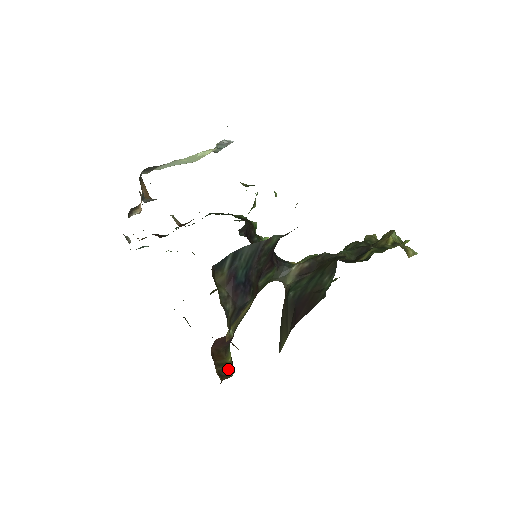
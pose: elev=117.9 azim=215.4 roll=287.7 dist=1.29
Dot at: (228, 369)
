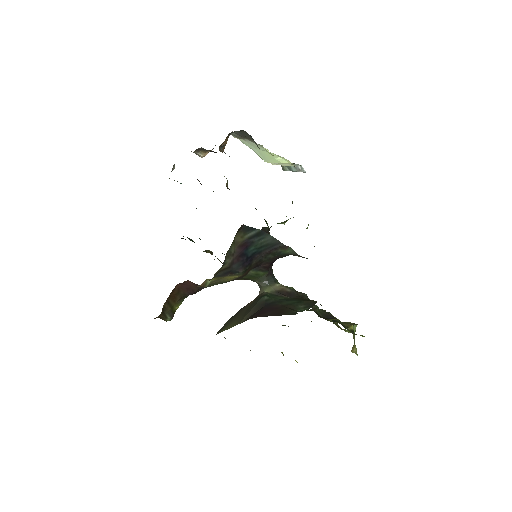
Dot at: (170, 313)
